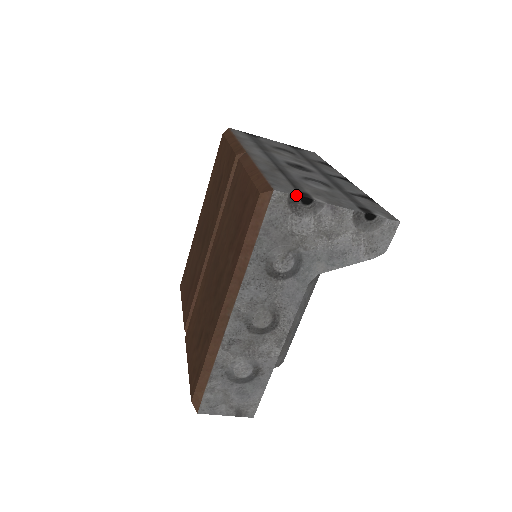
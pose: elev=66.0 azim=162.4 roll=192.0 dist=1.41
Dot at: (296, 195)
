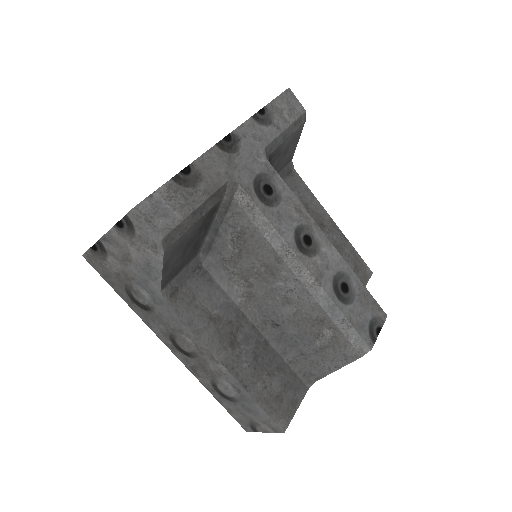
Dot at: (89, 248)
